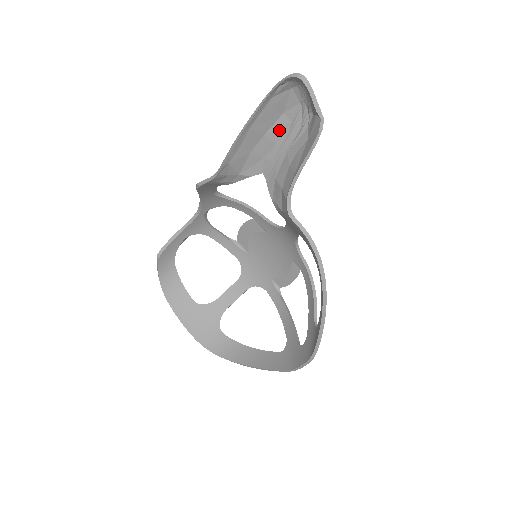
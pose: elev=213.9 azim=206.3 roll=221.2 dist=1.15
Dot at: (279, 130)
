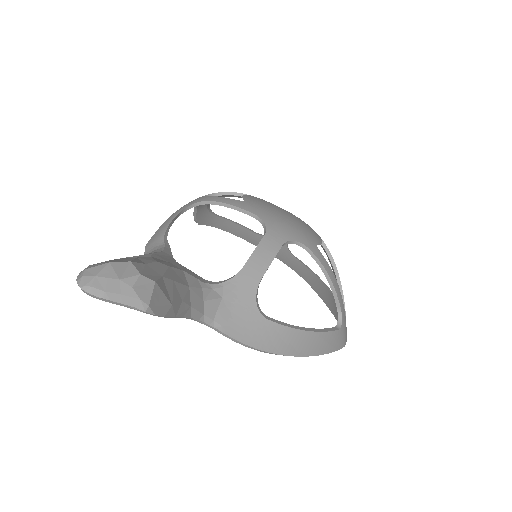
Dot at: occluded
